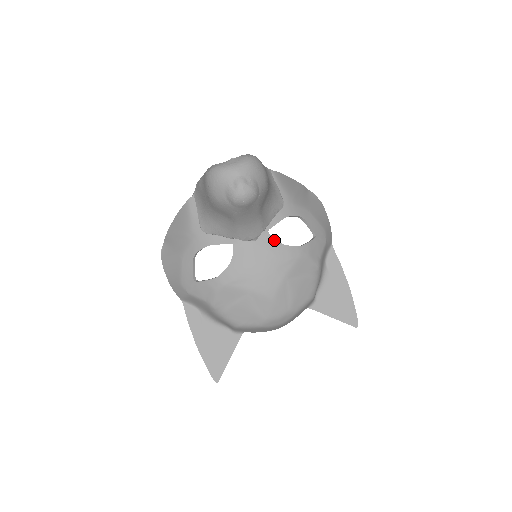
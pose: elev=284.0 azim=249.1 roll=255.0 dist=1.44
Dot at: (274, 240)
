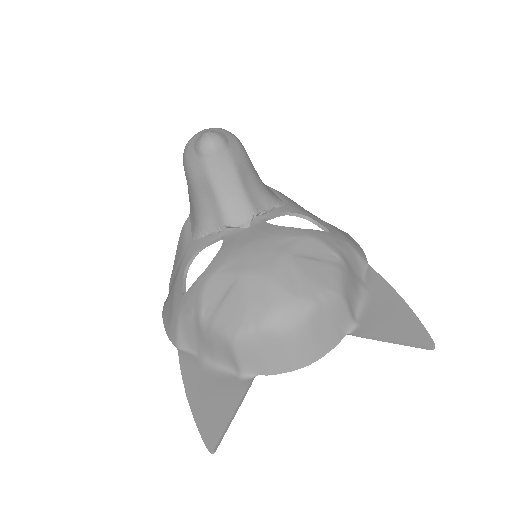
Dot at: (270, 224)
